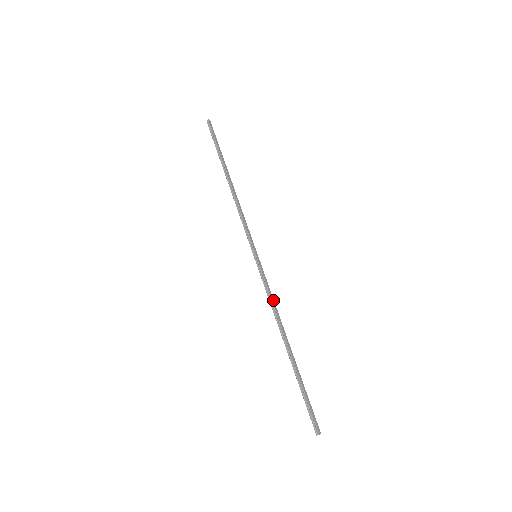
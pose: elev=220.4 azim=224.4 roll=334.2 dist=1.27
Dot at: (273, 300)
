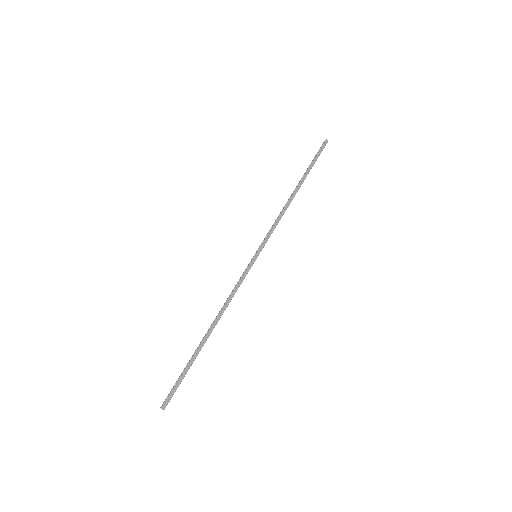
Dot at: (233, 294)
